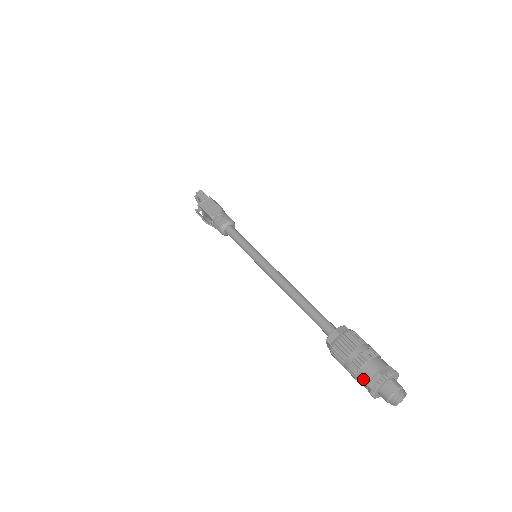
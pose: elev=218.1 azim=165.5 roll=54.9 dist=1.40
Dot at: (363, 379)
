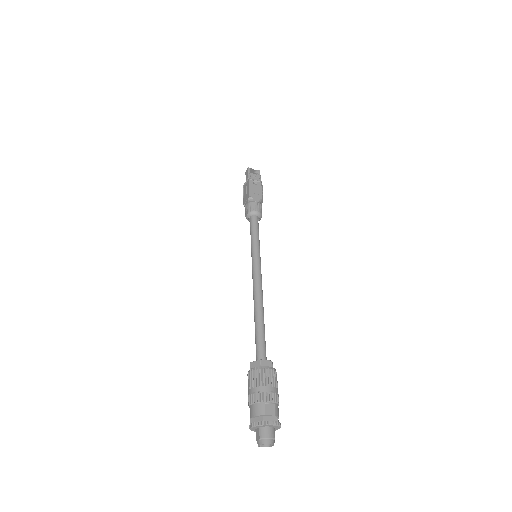
Dot at: occluded
